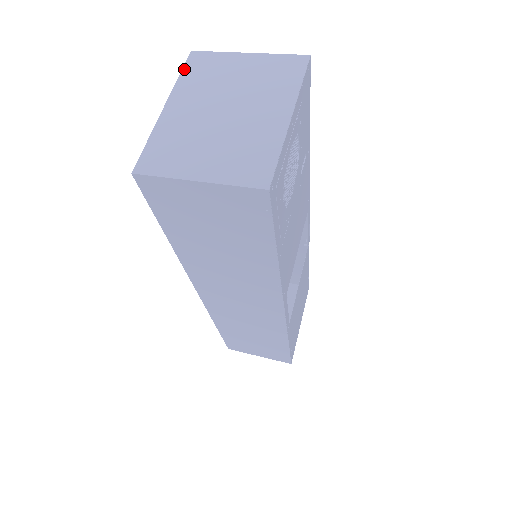
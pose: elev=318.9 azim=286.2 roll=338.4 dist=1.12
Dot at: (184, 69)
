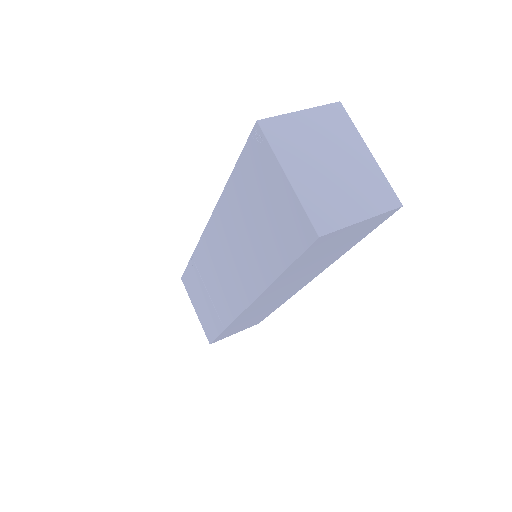
Dot at: (269, 139)
